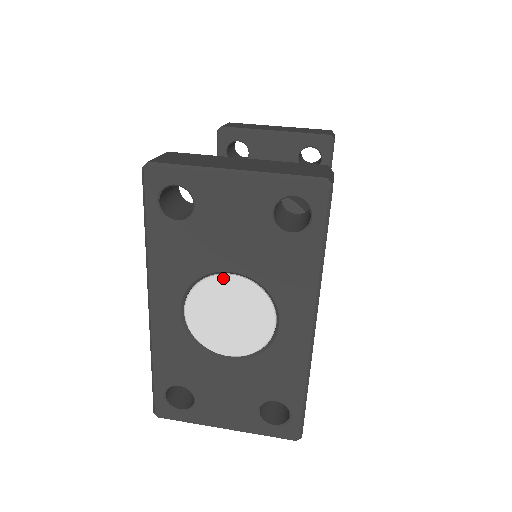
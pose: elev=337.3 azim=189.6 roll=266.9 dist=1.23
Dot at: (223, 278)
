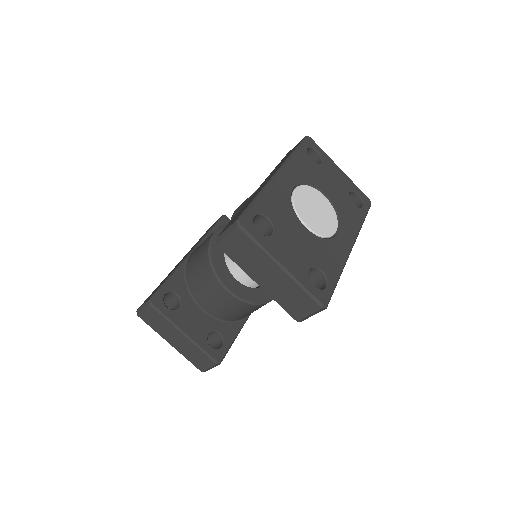
Dot at: (321, 194)
